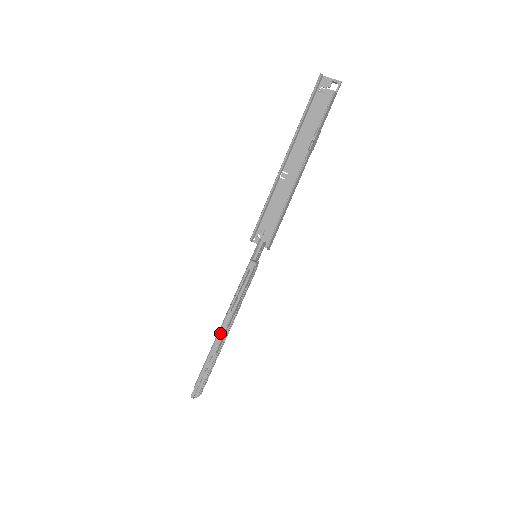
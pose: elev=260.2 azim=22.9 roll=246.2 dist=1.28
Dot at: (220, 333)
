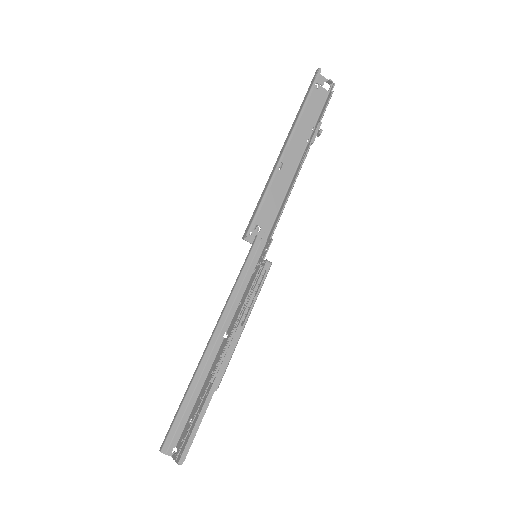
Dot at: (226, 358)
